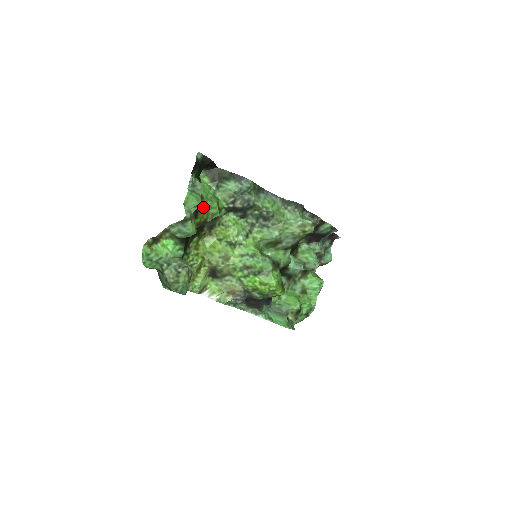
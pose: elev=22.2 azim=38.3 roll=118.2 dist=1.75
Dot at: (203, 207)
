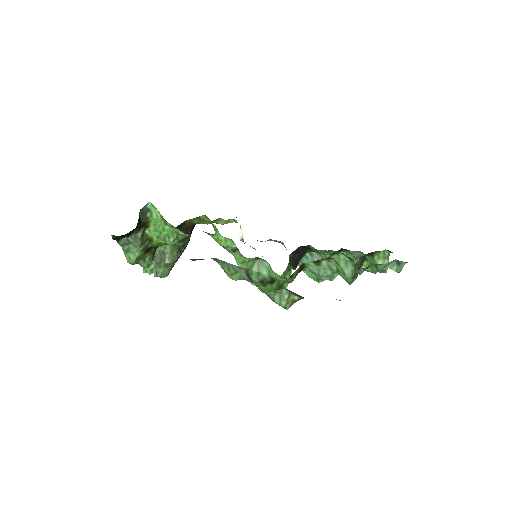
Dot at: (155, 245)
